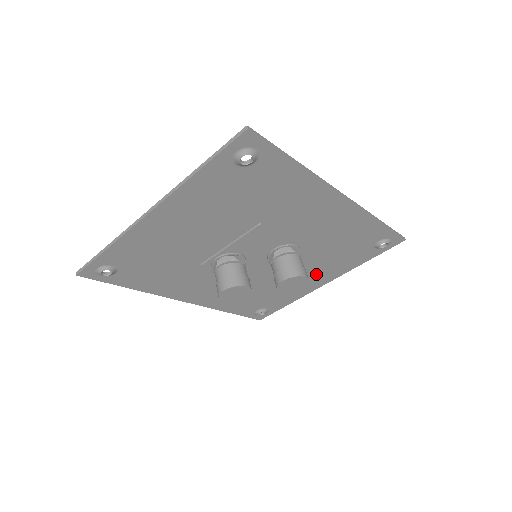
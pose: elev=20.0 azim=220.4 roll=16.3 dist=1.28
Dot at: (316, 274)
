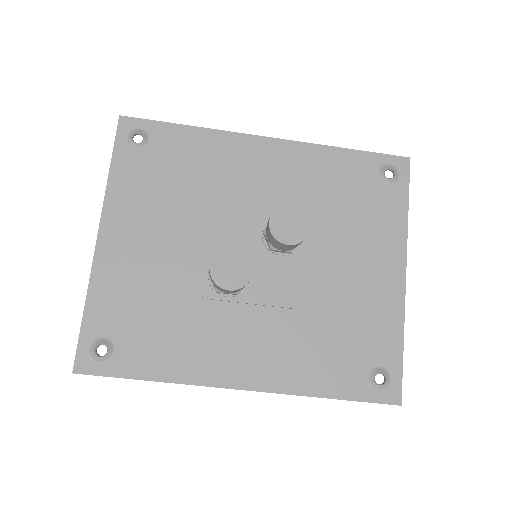
Dot at: (368, 260)
